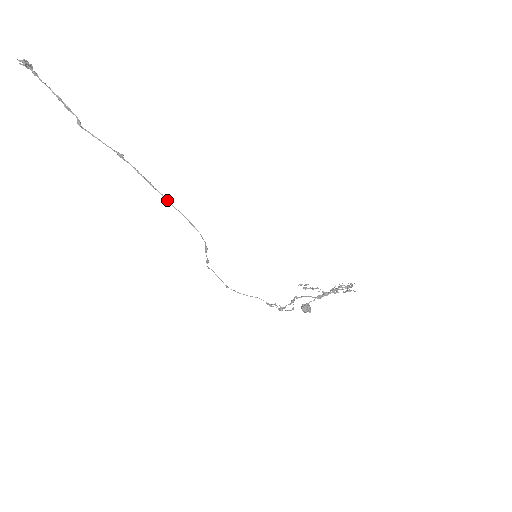
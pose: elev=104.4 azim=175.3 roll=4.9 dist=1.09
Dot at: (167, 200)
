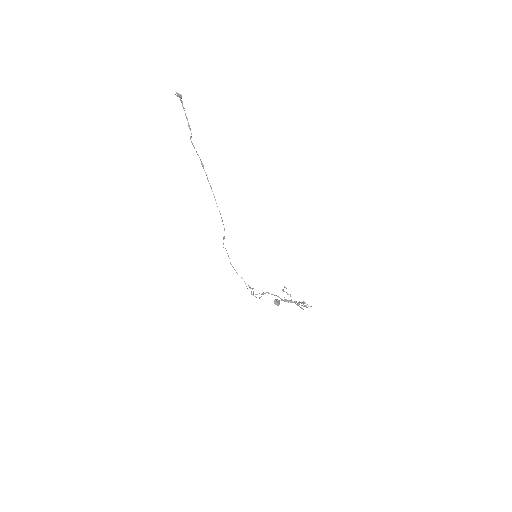
Dot at: occluded
